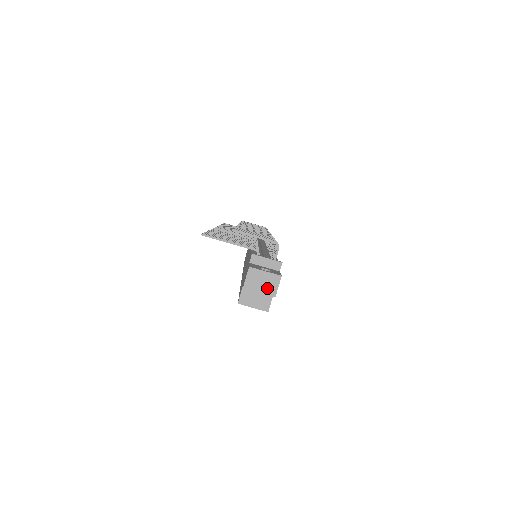
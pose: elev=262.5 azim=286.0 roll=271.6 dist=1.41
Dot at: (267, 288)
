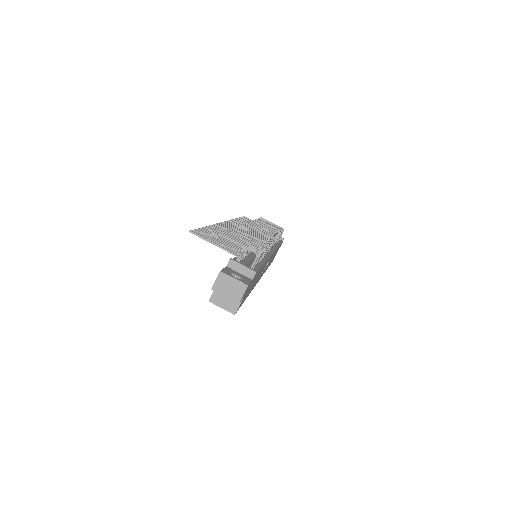
Dot at: (233, 294)
